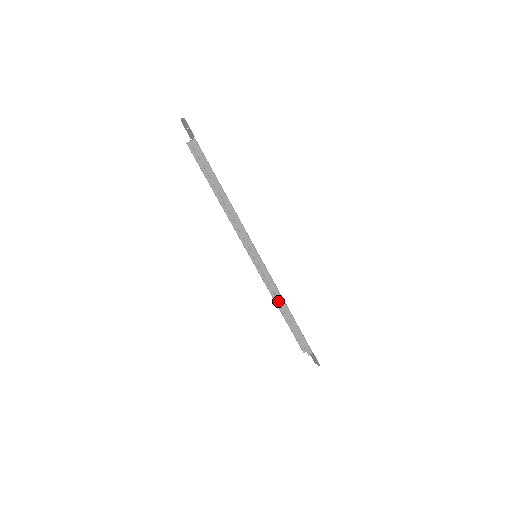
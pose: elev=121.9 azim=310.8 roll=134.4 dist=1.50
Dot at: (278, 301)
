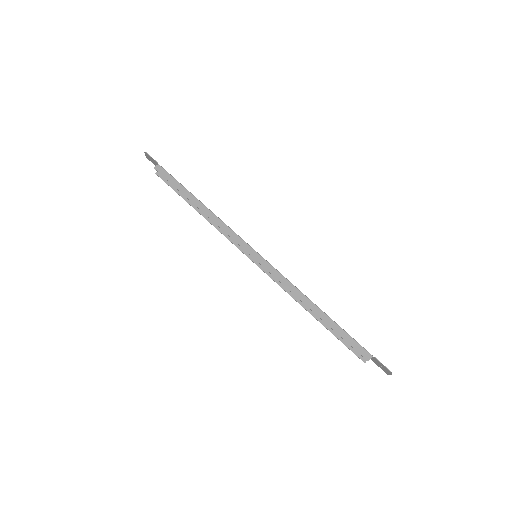
Dot at: (298, 298)
